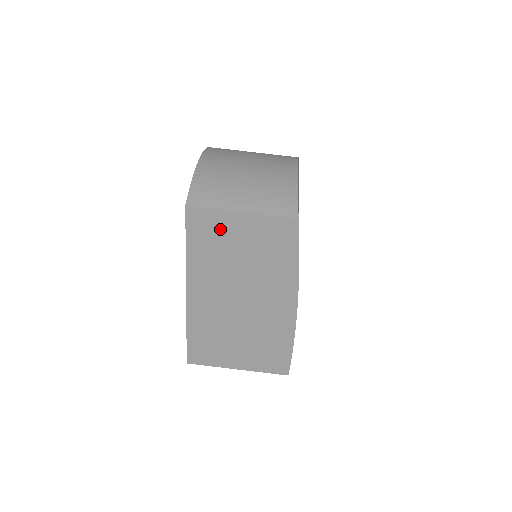
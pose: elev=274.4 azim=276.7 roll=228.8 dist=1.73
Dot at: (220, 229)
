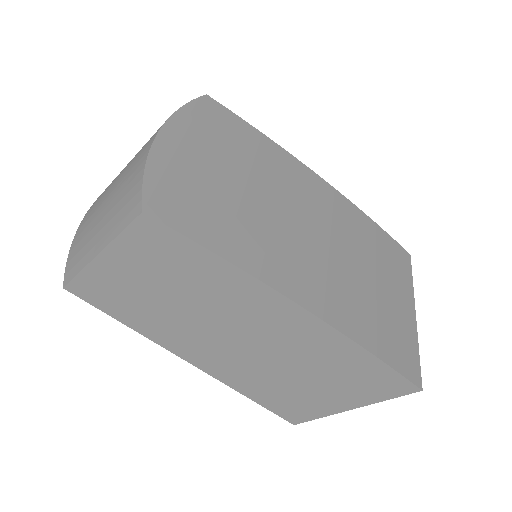
Dot at: (114, 286)
